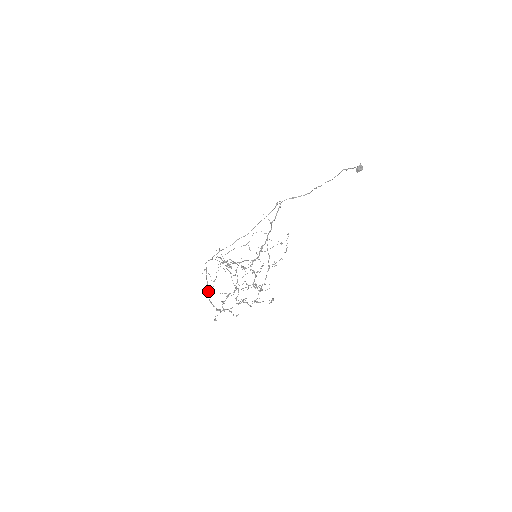
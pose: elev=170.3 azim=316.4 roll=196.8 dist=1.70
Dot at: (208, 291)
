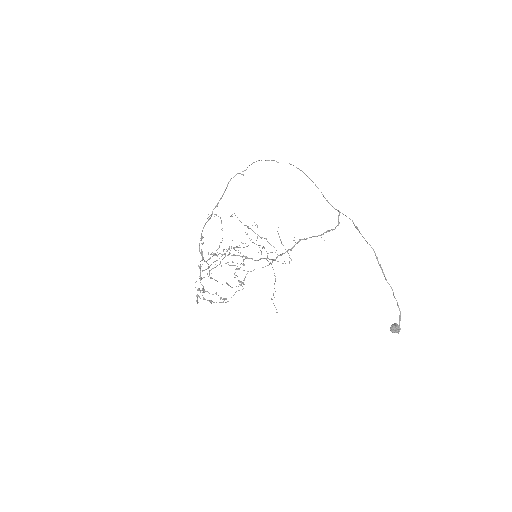
Dot at: occluded
